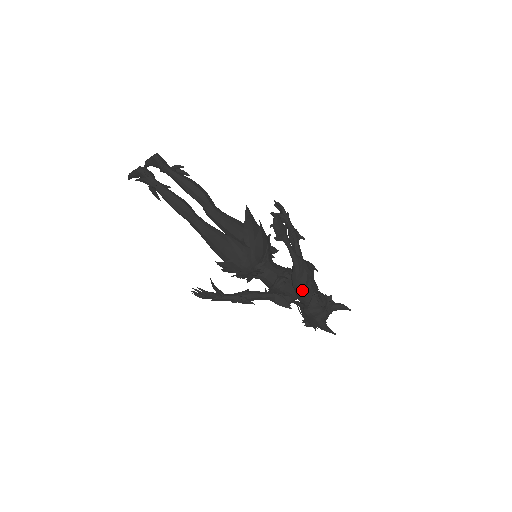
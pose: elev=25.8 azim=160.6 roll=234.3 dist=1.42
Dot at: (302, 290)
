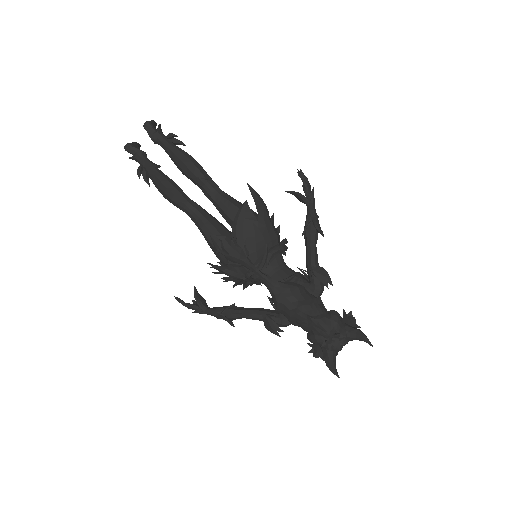
Dot at: (289, 320)
